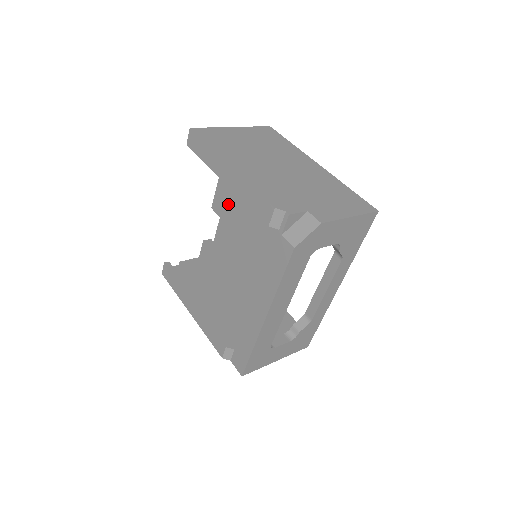
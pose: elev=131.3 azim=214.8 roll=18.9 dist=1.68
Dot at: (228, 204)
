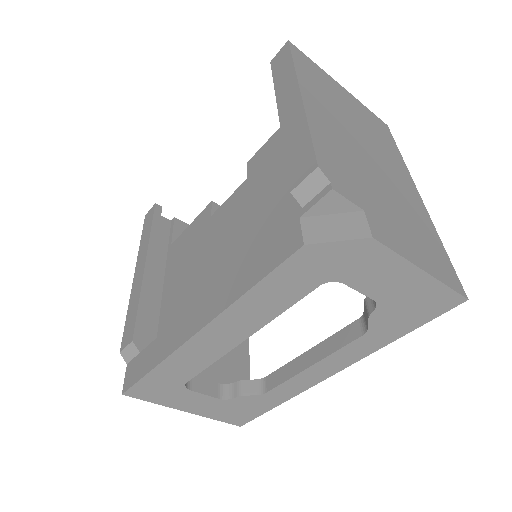
Dot at: (267, 163)
